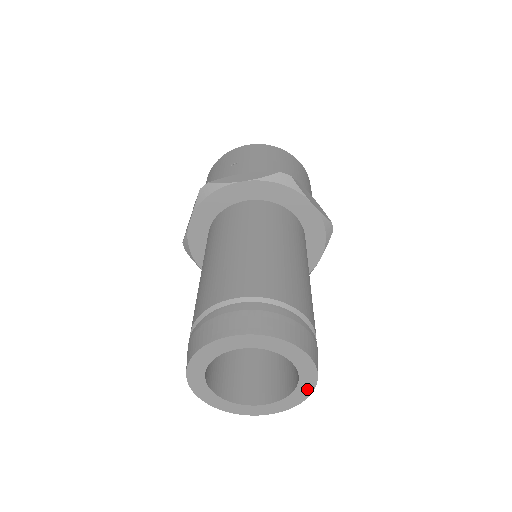
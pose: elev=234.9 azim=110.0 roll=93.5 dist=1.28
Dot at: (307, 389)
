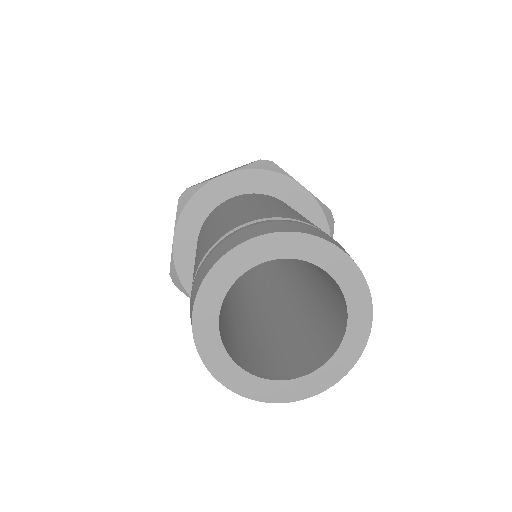
Dot at: (315, 386)
